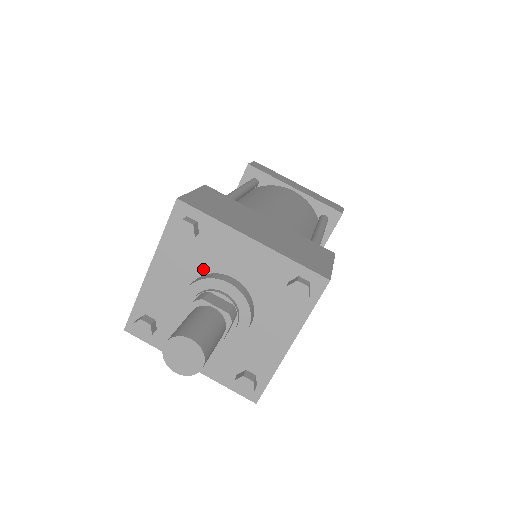
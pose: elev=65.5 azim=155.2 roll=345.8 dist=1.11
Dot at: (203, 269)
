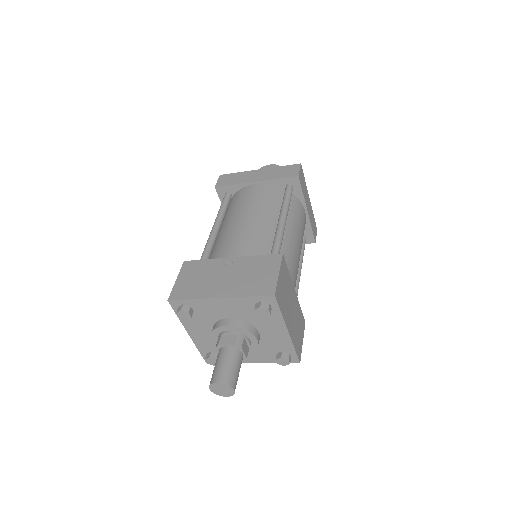
Dot at: (249, 320)
